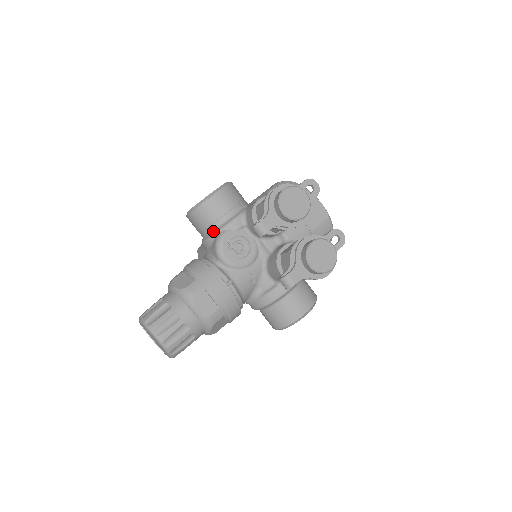
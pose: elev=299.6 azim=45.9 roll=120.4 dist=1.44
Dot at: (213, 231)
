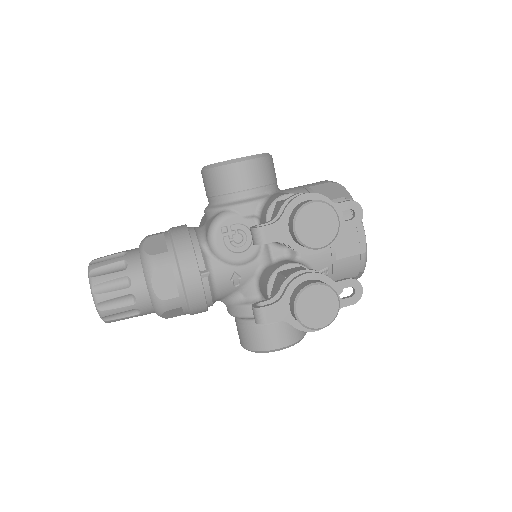
Dot at: (219, 204)
